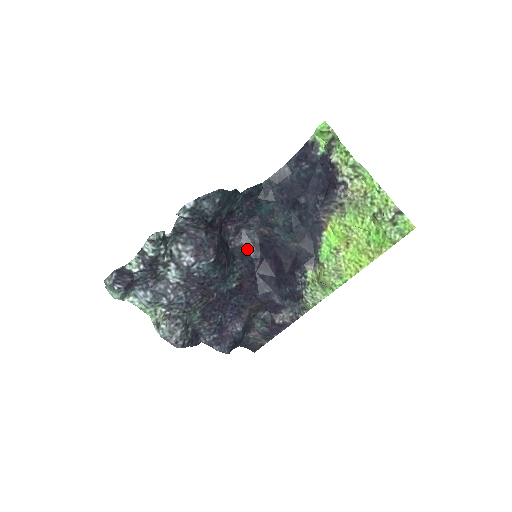
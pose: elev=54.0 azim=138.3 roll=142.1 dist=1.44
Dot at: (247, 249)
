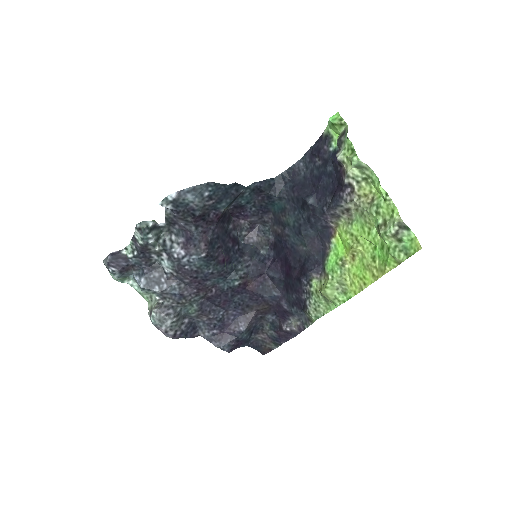
Dot at: (261, 246)
